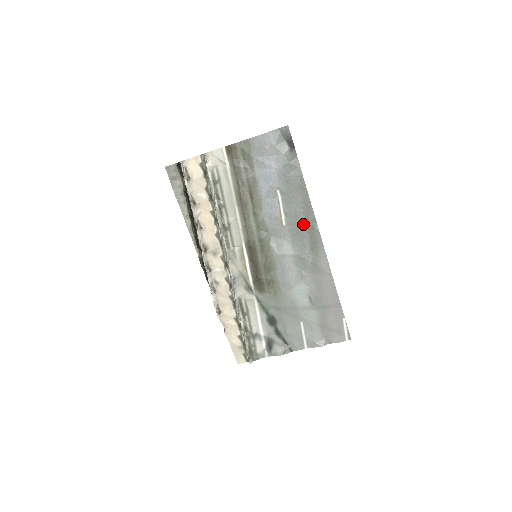
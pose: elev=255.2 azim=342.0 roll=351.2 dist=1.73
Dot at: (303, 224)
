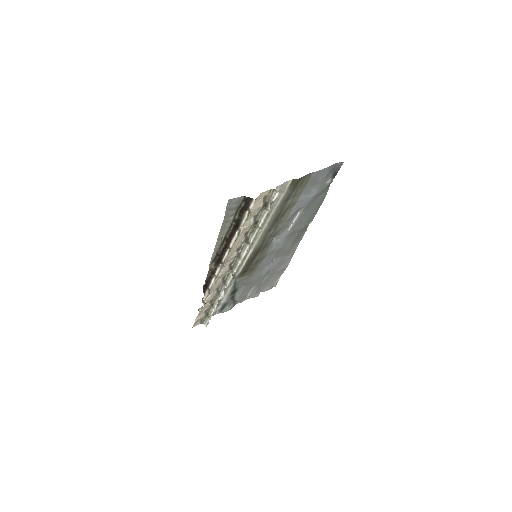
Dot at: (301, 228)
